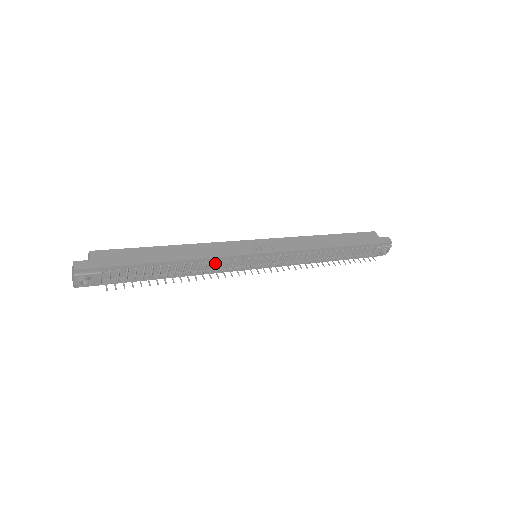
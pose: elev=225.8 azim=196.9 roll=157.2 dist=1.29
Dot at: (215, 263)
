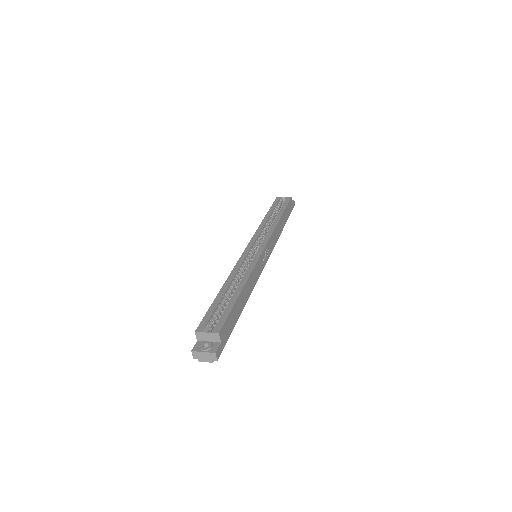
Dot at: occluded
